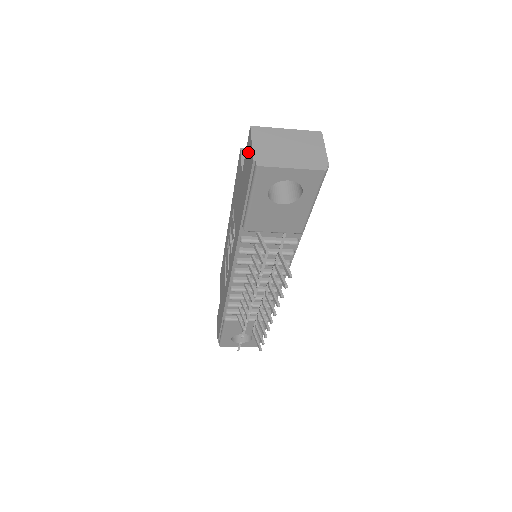
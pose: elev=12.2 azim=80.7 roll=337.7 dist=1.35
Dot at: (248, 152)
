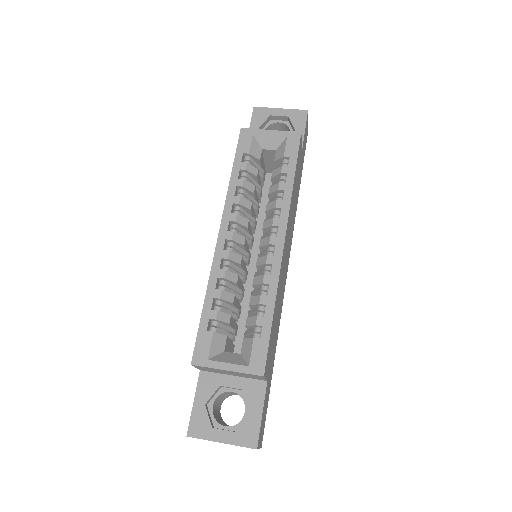
Dot at: occluded
